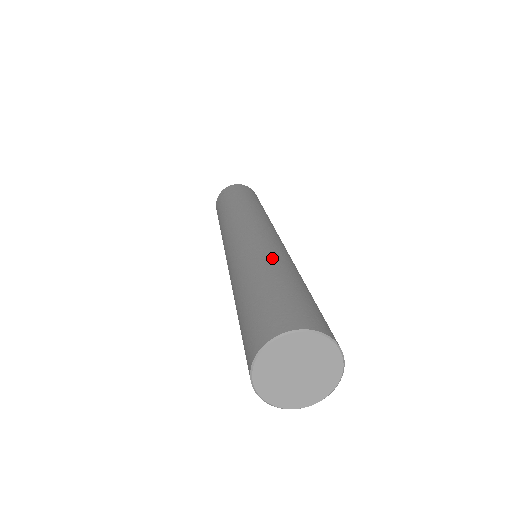
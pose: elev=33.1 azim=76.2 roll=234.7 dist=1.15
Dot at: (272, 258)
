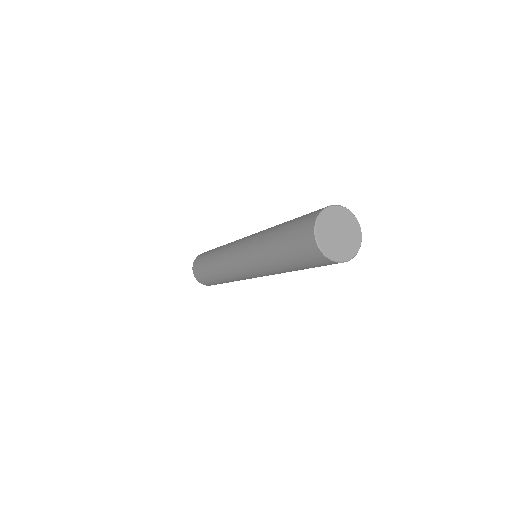
Dot at: occluded
